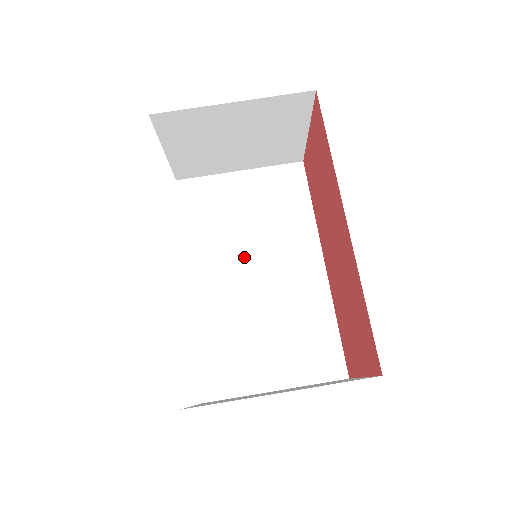
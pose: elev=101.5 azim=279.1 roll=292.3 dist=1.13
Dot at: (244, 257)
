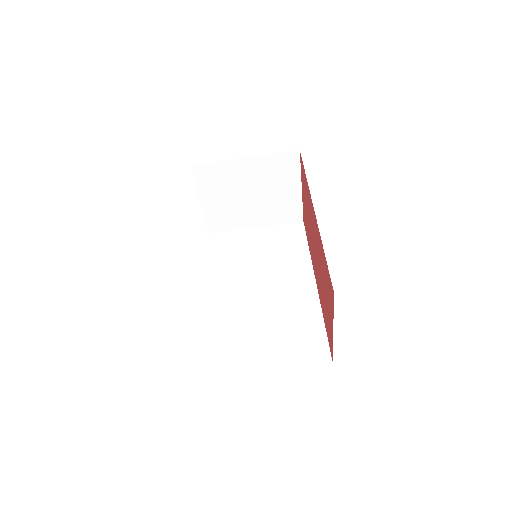
Dot at: (253, 279)
